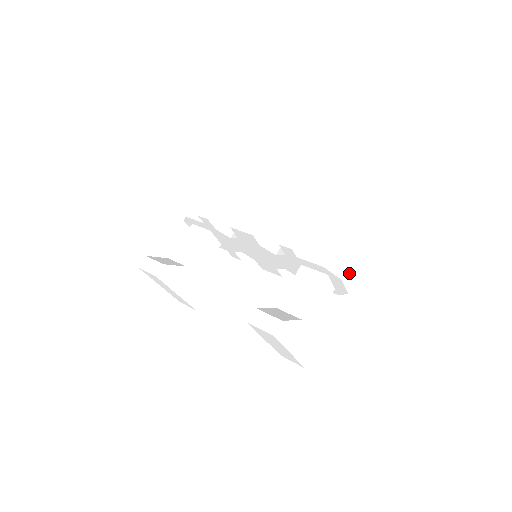
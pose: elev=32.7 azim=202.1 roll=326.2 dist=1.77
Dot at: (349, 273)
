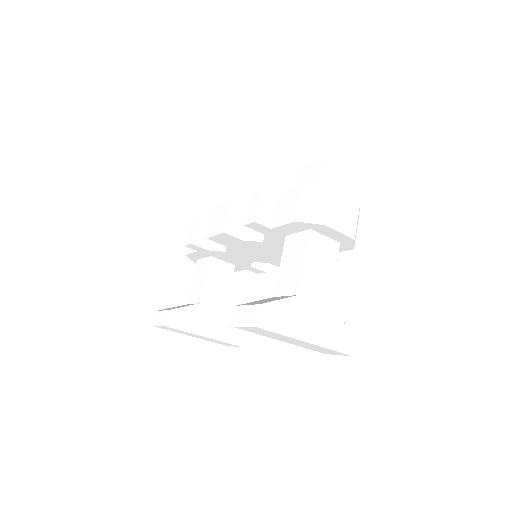
Dot at: (336, 214)
